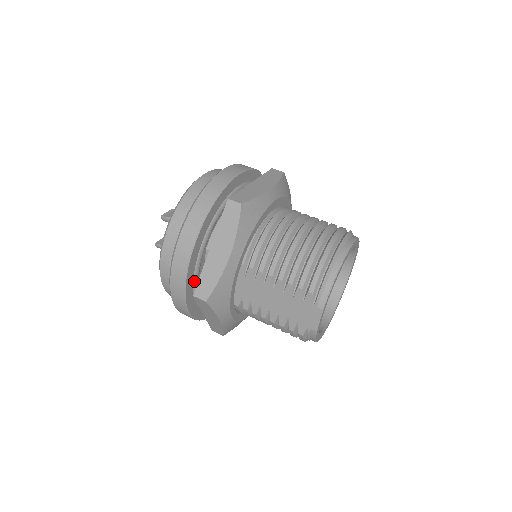
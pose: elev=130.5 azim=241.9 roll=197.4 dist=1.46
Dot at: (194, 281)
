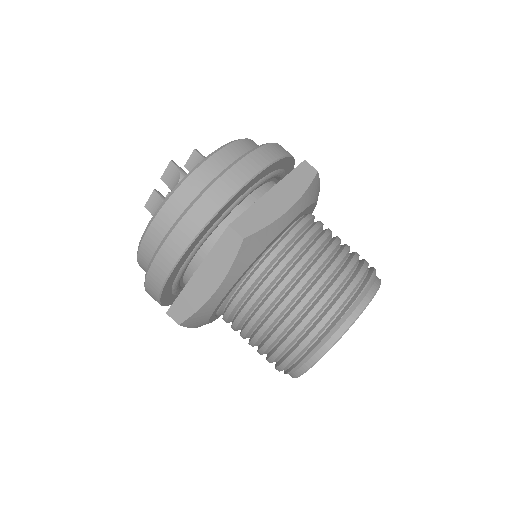
Dot at: occluded
